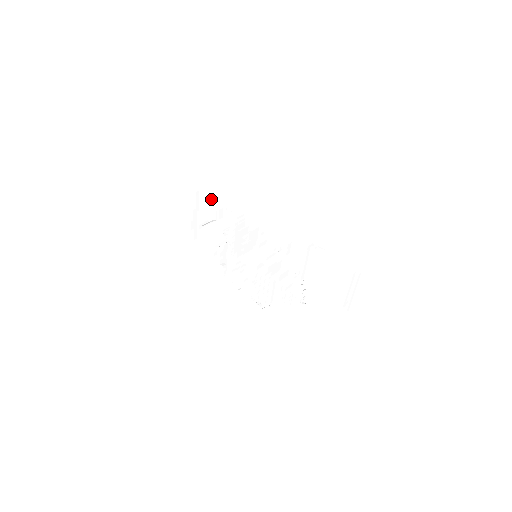
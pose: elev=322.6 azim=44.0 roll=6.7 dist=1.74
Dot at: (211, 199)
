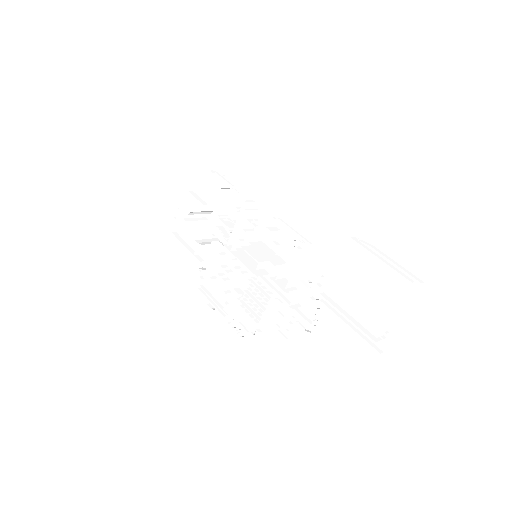
Dot at: (214, 174)
